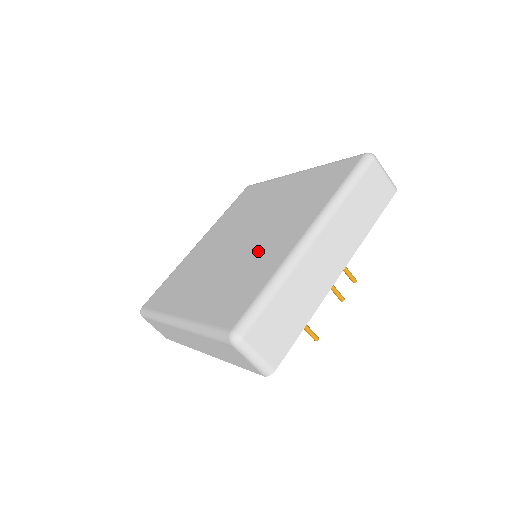
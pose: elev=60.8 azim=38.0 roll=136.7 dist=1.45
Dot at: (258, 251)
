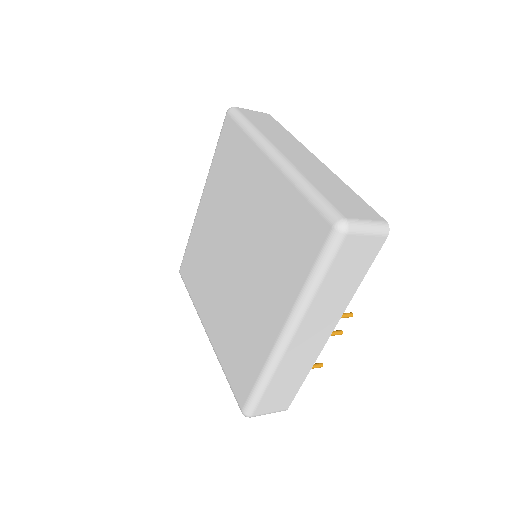
Dot at: (248, 308)
